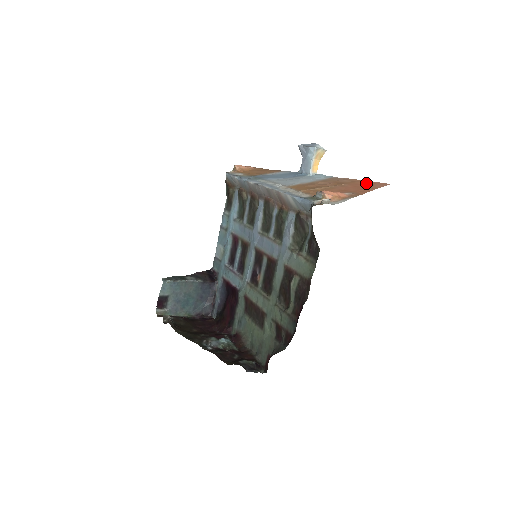
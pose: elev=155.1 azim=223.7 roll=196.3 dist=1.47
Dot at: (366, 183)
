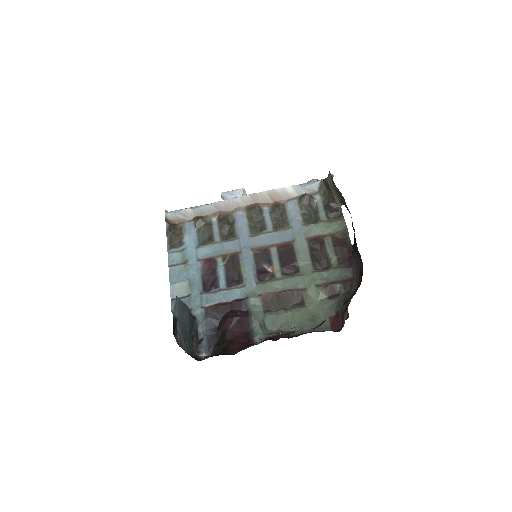
Dot at: occluded
